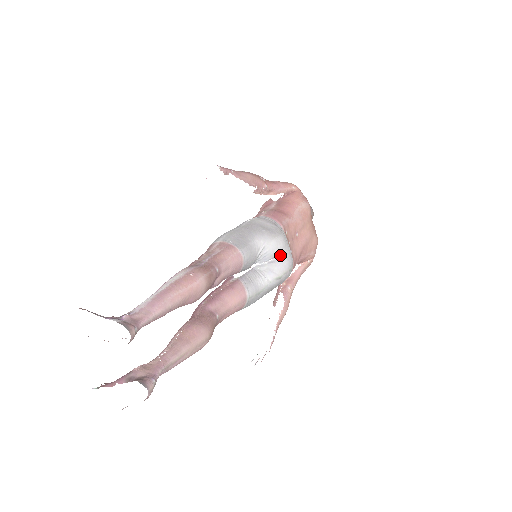
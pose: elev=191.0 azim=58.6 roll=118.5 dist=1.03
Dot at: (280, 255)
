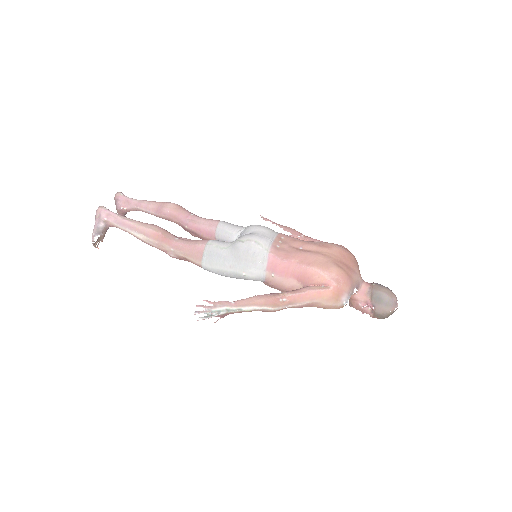
Dot at: (253, 232)
